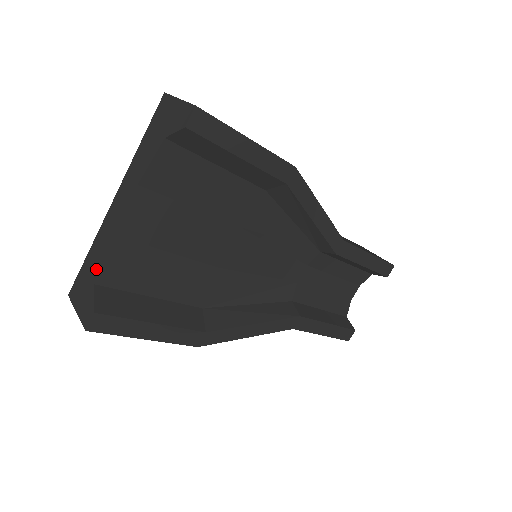
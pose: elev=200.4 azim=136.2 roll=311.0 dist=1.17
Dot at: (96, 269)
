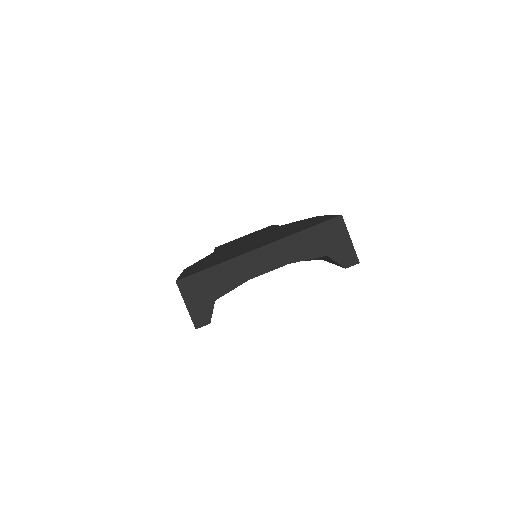
Dot at: (221, 291)
